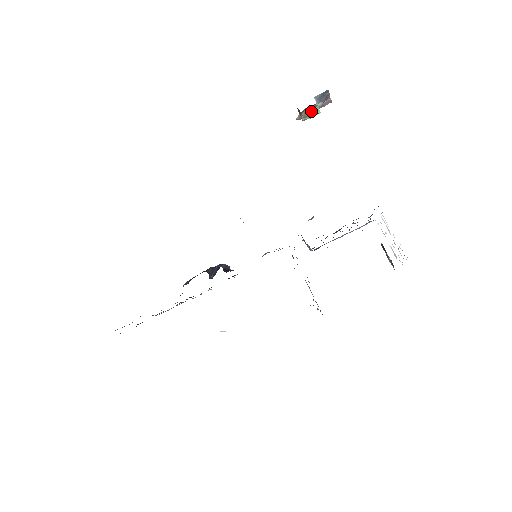
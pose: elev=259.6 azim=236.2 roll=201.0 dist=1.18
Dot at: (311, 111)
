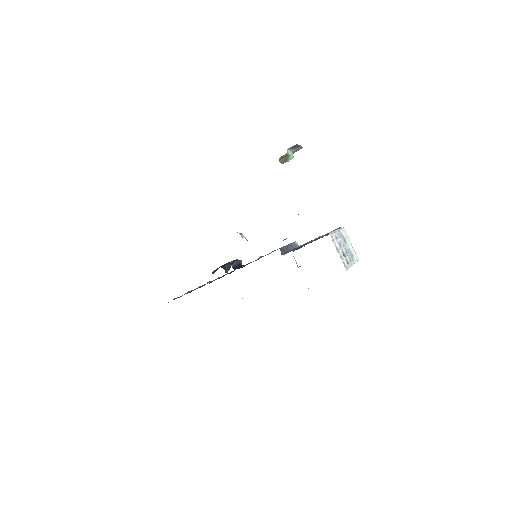
Dot at: (286, 159)
